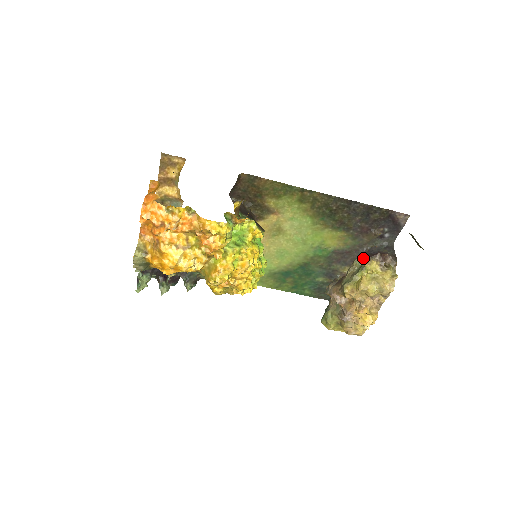
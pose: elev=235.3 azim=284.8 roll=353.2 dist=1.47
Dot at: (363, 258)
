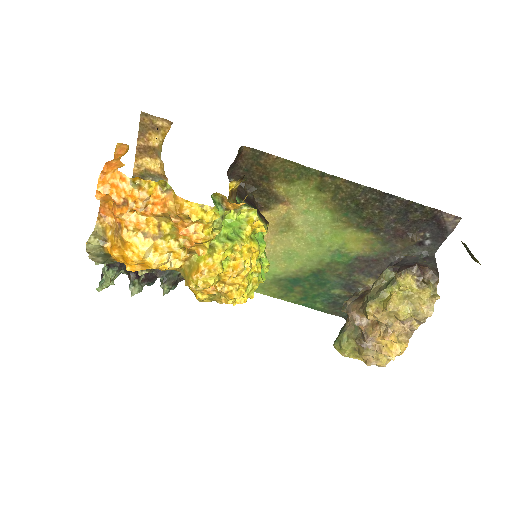
Dot at: (394, 269)
